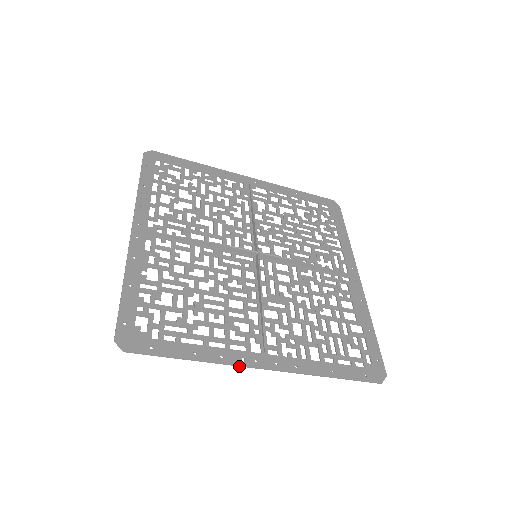
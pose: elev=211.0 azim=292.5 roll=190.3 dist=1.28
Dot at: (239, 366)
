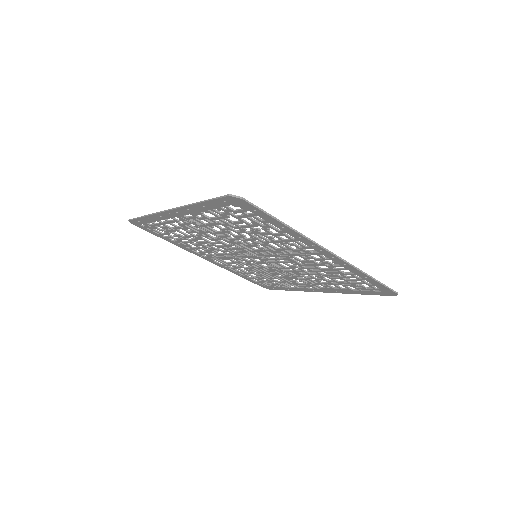
Dot at: (315, 243)
